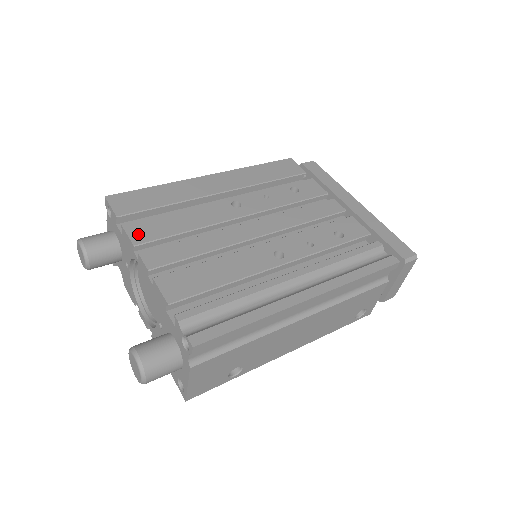
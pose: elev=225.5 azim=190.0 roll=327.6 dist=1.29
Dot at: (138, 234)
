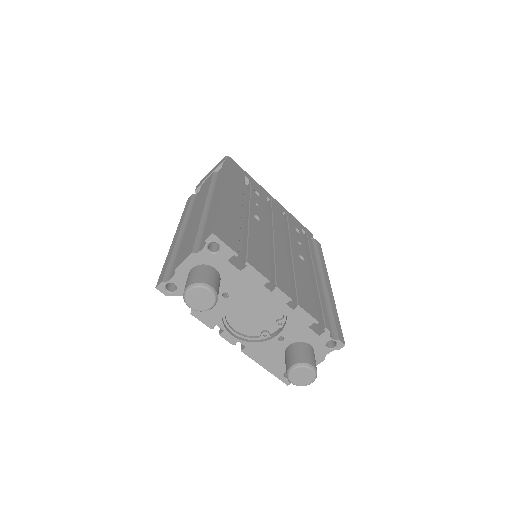
Dot at: (261, 268)
